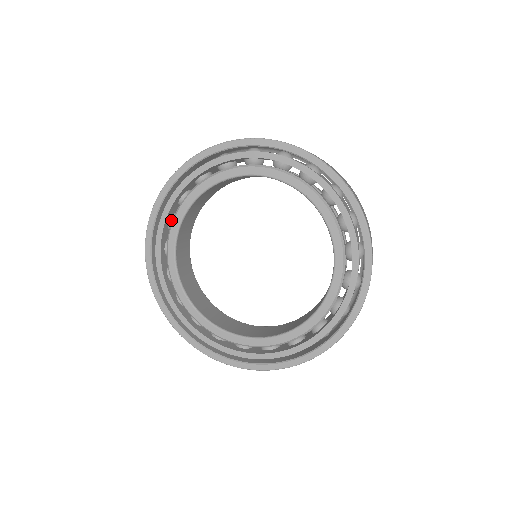
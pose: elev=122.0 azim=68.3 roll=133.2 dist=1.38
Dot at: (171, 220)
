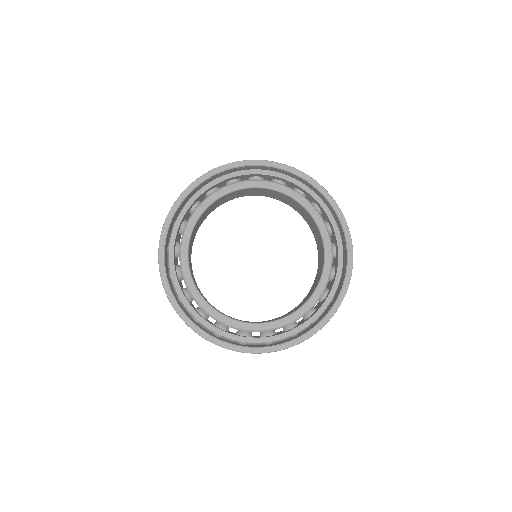
Dot at: (196, 204)
